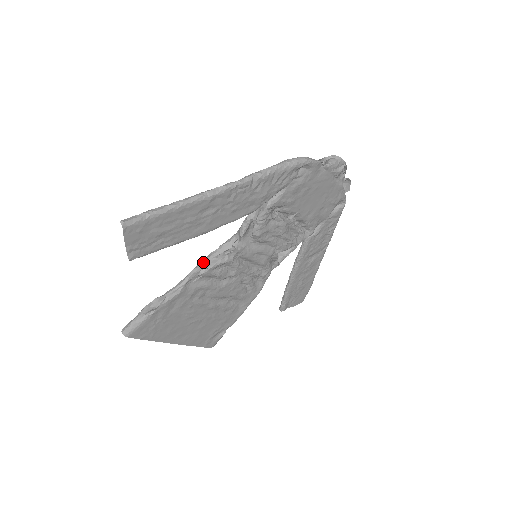
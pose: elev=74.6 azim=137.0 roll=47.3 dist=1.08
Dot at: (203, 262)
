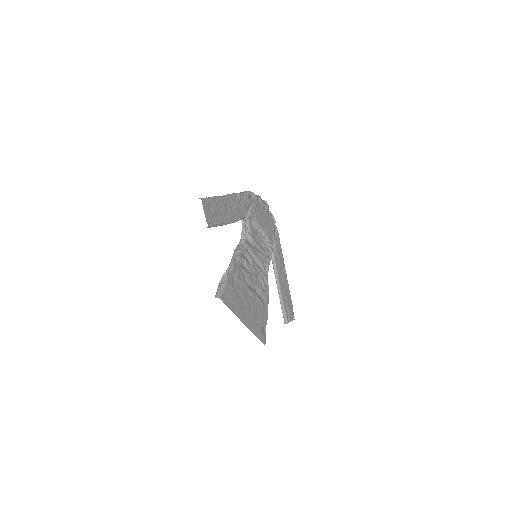
Dot at: (235, 251)
